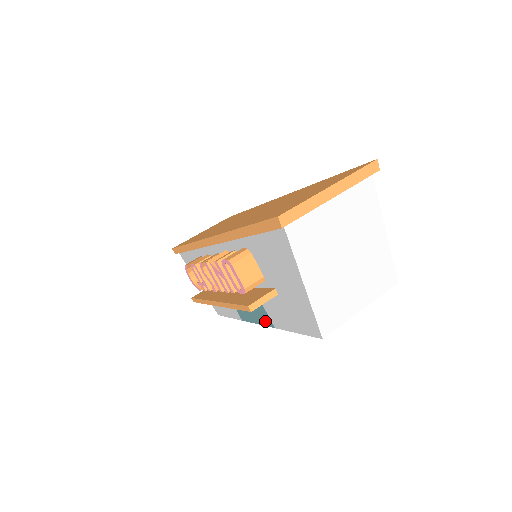
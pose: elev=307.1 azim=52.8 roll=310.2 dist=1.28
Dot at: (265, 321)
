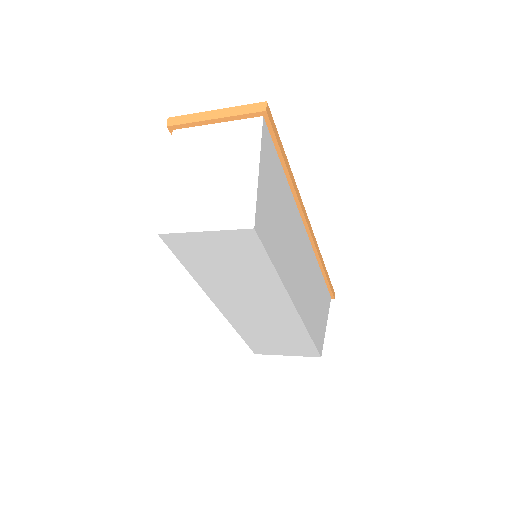
Dot at: occluded
